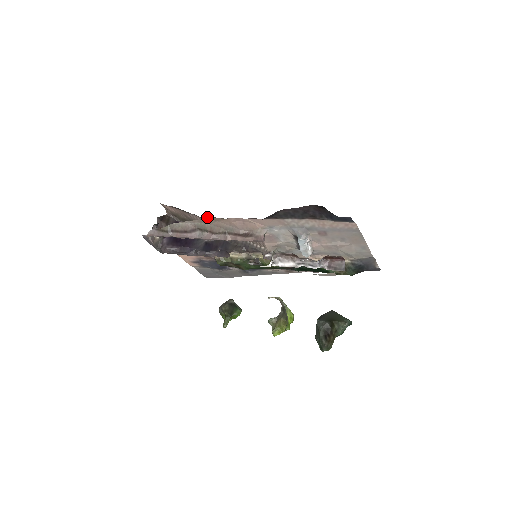
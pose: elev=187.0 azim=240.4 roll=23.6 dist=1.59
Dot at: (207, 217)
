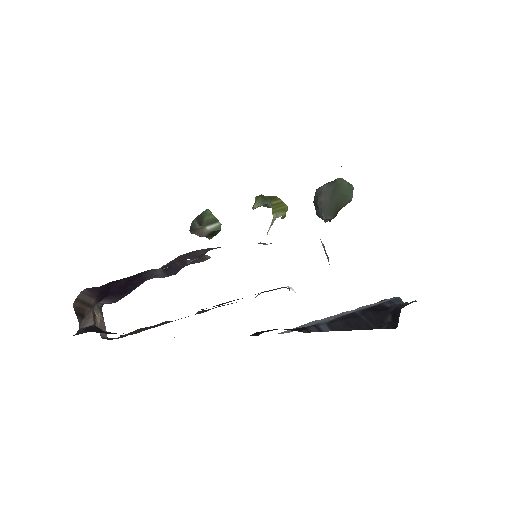
Dot at: occluded
